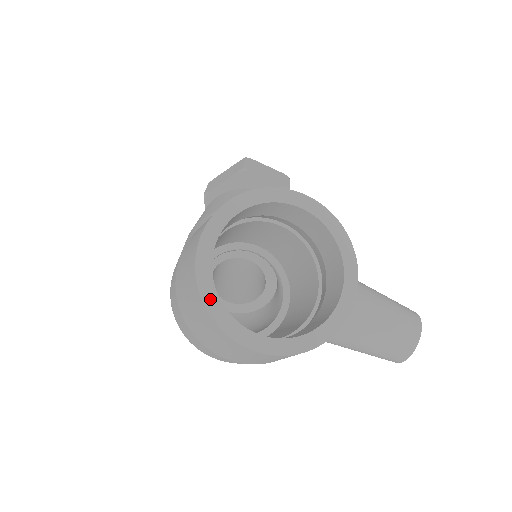
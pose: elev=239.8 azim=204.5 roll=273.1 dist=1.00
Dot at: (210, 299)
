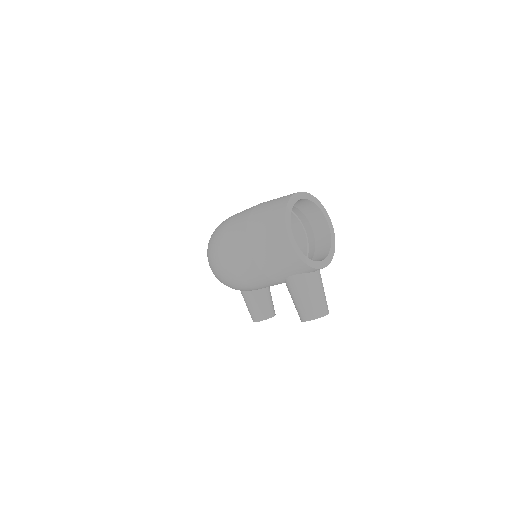
Dot at: (289, 208)
